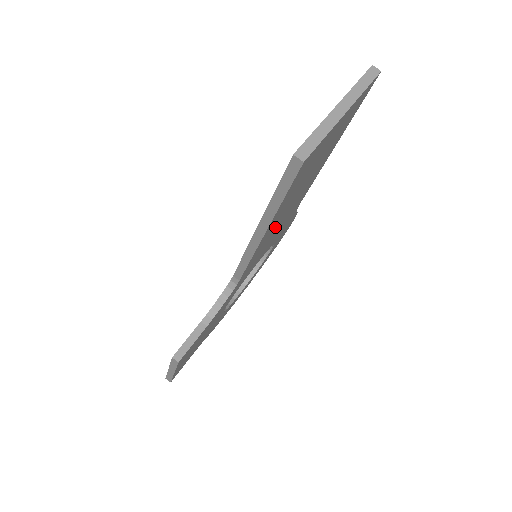
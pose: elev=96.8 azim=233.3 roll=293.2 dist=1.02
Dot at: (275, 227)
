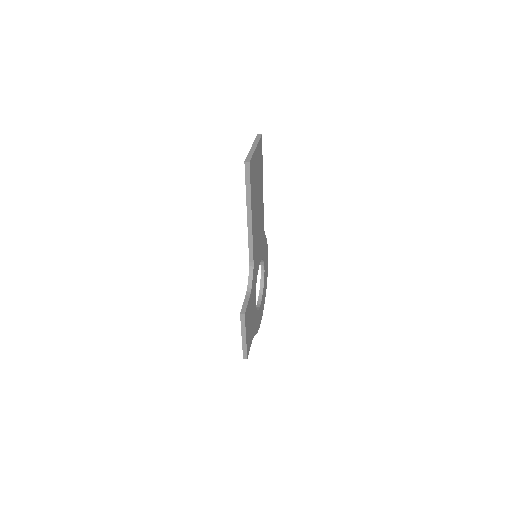
Dot at: (256, 222)
